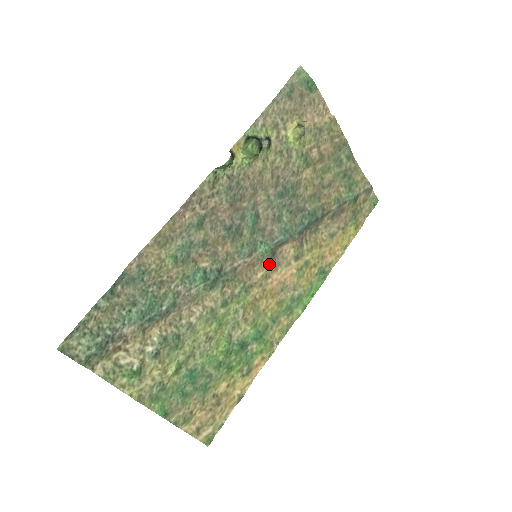
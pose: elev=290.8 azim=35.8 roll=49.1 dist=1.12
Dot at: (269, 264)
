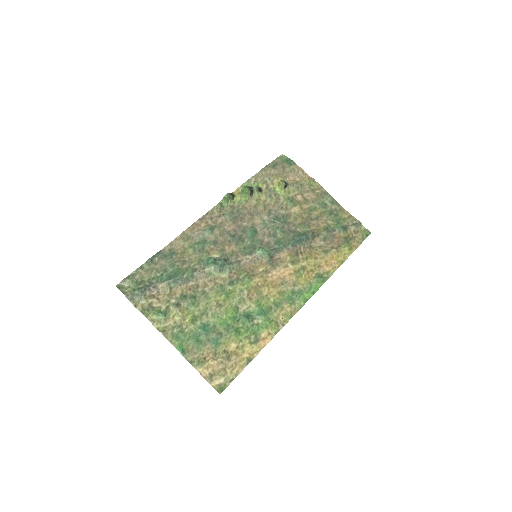
Dot at: (268, 264)
